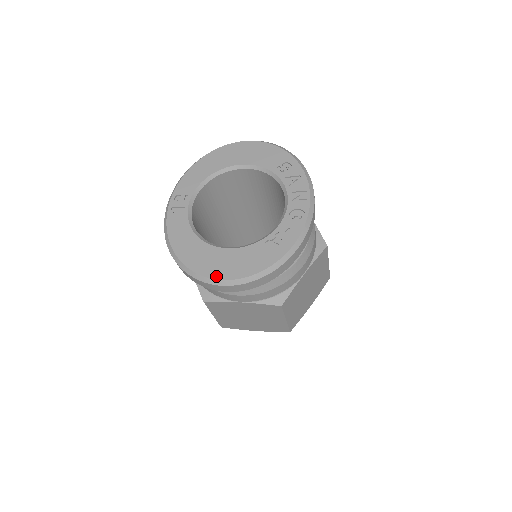
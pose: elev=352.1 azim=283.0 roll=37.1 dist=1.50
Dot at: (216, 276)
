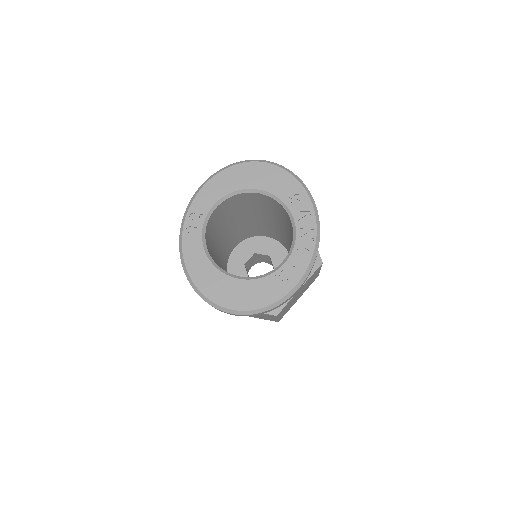
Dot at: (227, 305)
